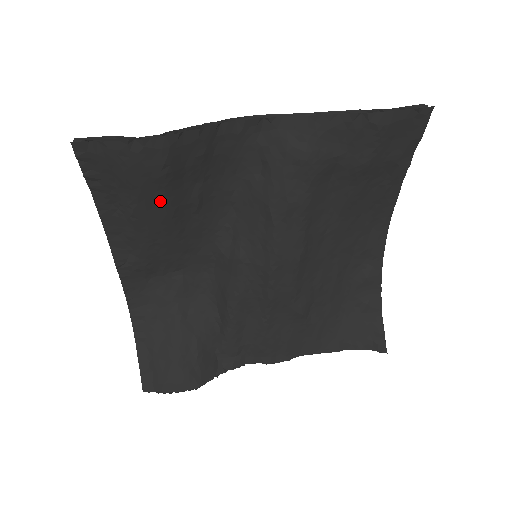
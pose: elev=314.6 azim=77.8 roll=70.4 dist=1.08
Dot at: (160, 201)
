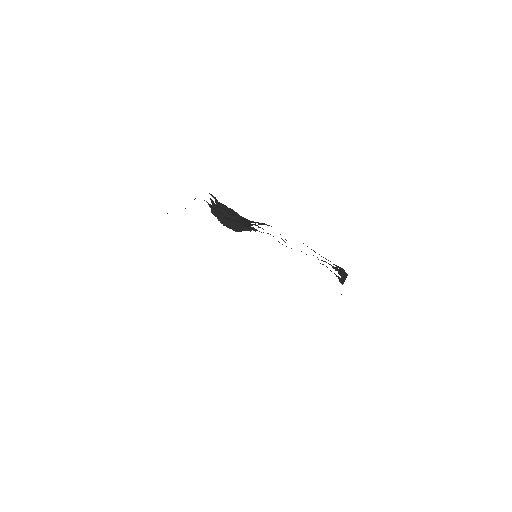
Dot at: occluded
